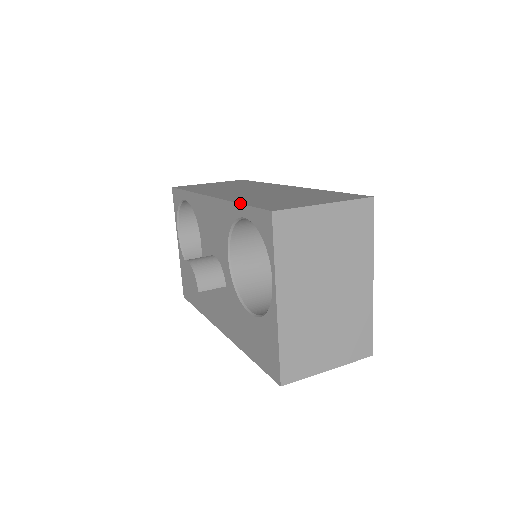
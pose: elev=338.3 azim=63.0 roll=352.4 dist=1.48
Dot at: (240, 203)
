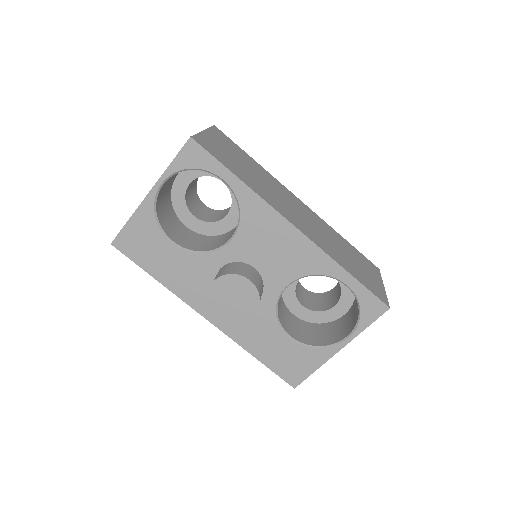
Dot at: (350, 273)
